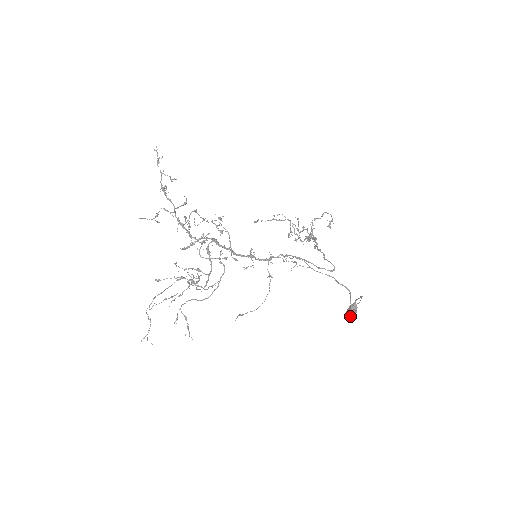
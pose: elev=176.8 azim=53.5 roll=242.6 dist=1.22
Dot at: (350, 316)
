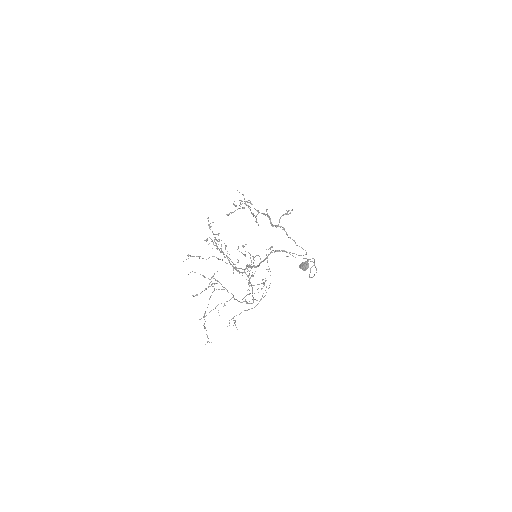
Dot at: occluded
